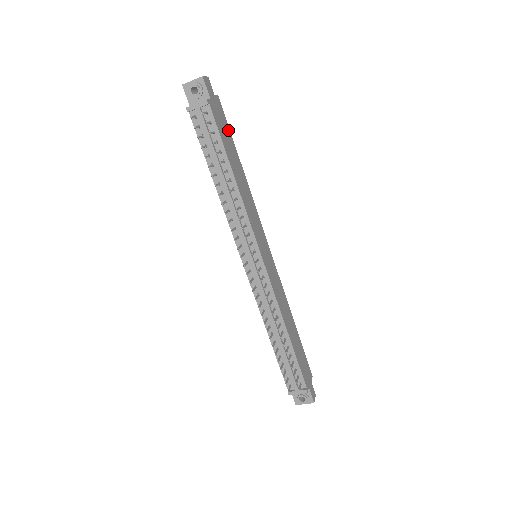
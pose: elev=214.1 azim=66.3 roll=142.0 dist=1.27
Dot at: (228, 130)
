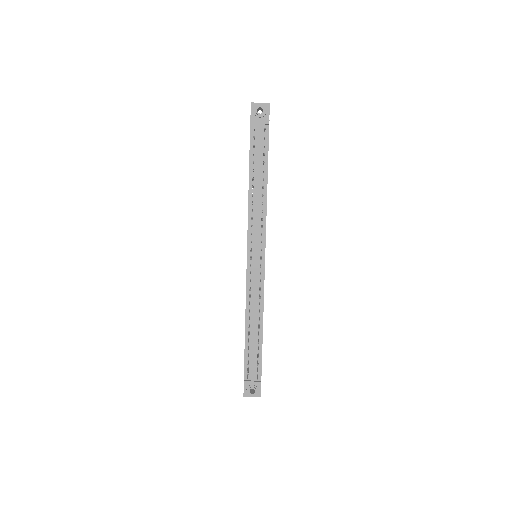
Dot at: occluded
